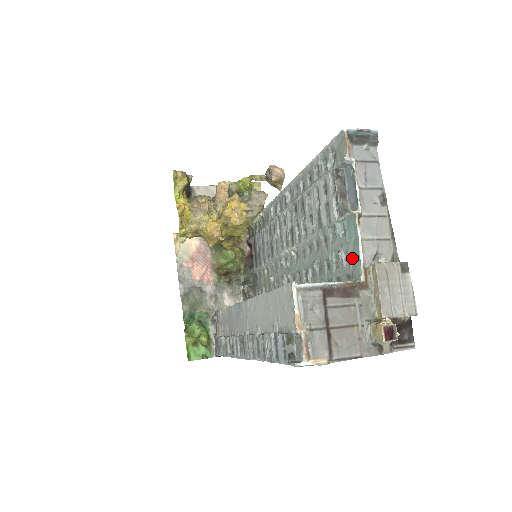
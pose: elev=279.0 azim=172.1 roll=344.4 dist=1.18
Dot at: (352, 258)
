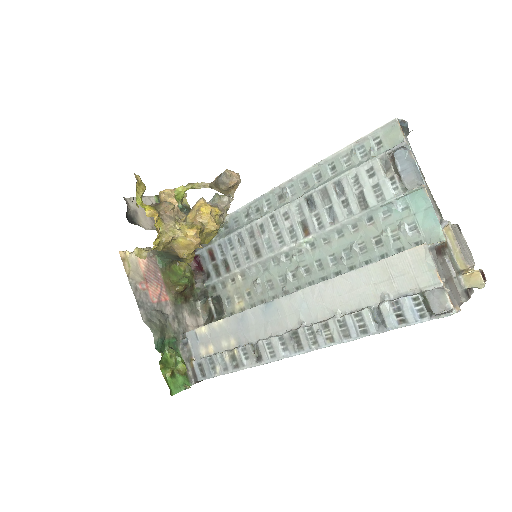
Dot at: (424, 226)
